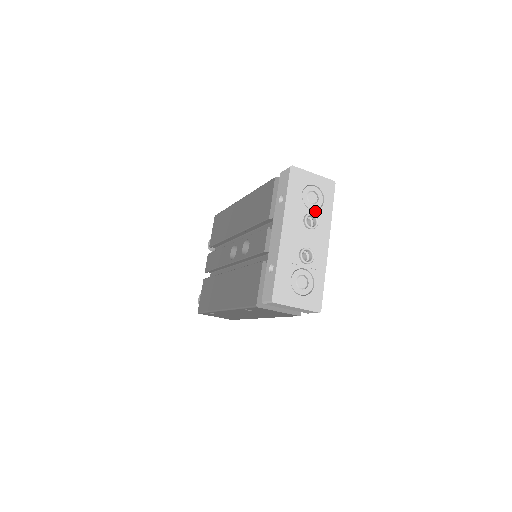
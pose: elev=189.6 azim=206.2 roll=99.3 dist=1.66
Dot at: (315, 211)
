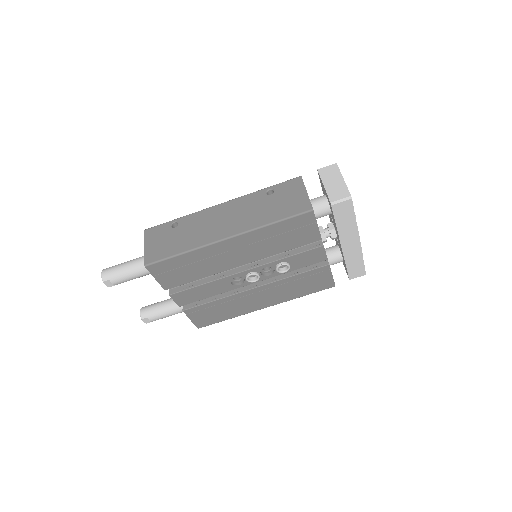
Dot at: occluded
